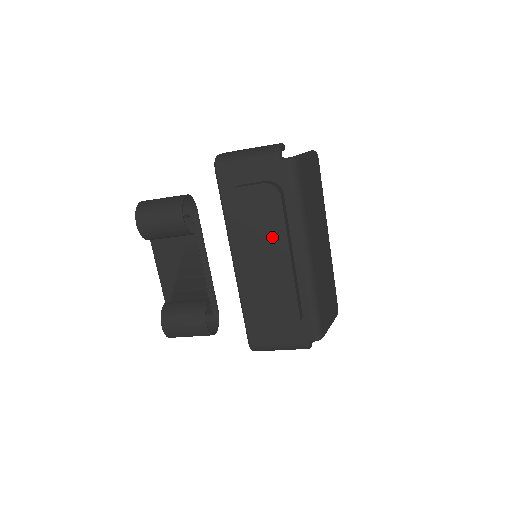
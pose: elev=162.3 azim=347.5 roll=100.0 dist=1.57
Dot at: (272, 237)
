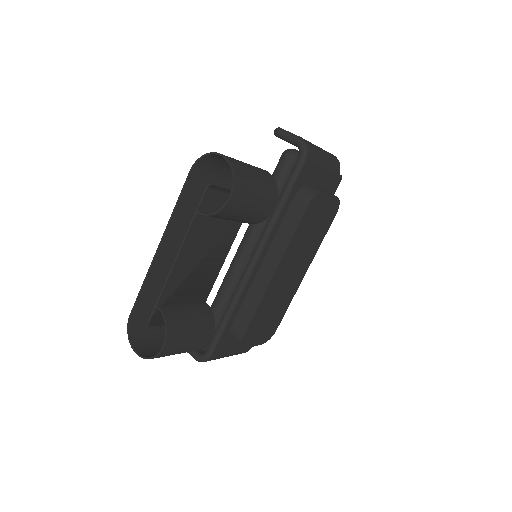
Dot at: (310, 249)
